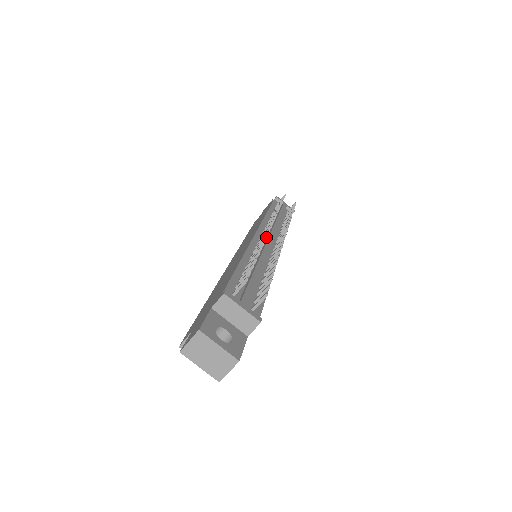
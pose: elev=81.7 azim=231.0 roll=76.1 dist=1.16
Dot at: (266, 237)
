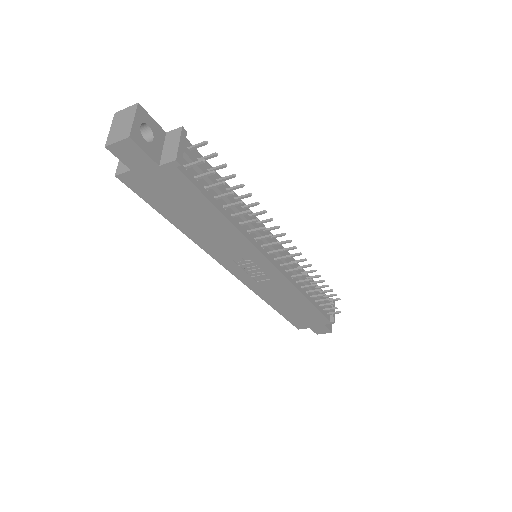
Dot at: (270, 220)
